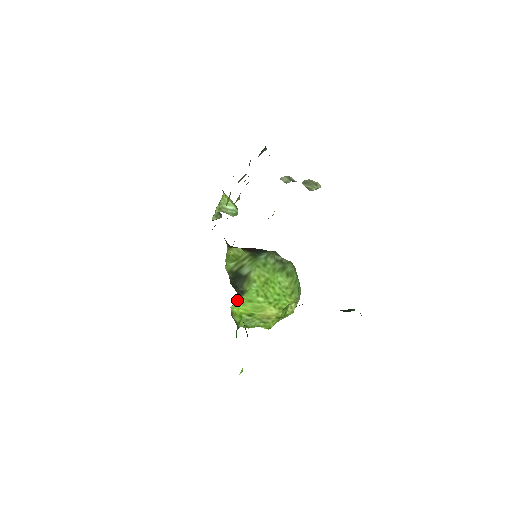
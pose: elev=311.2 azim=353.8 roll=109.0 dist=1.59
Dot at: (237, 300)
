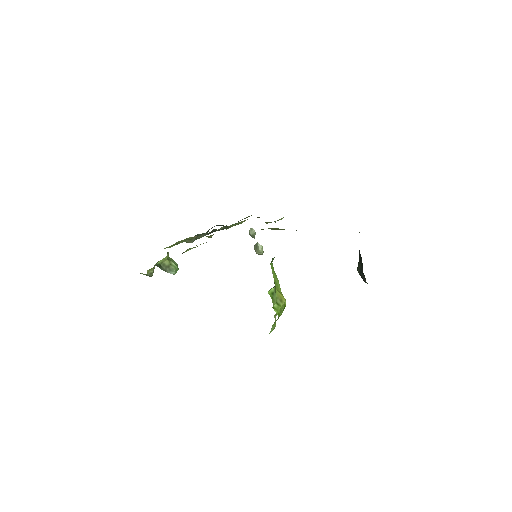
Dot at: occluded
